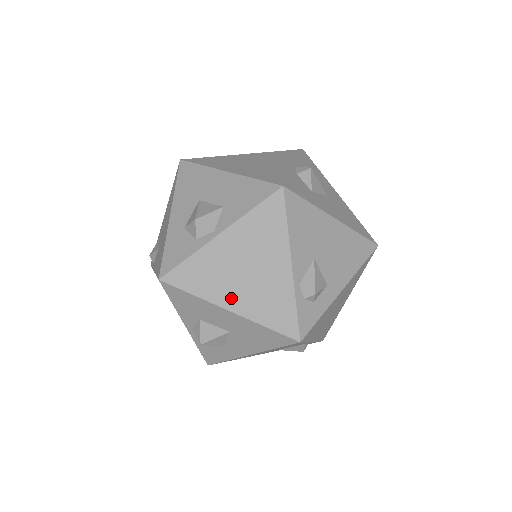
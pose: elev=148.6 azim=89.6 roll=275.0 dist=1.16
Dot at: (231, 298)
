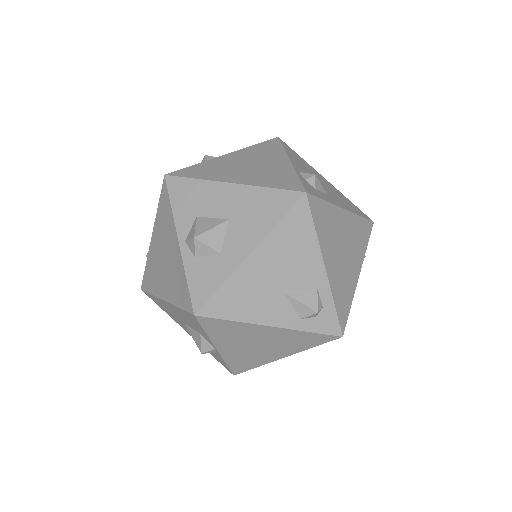
Dot at: (233, 177)
